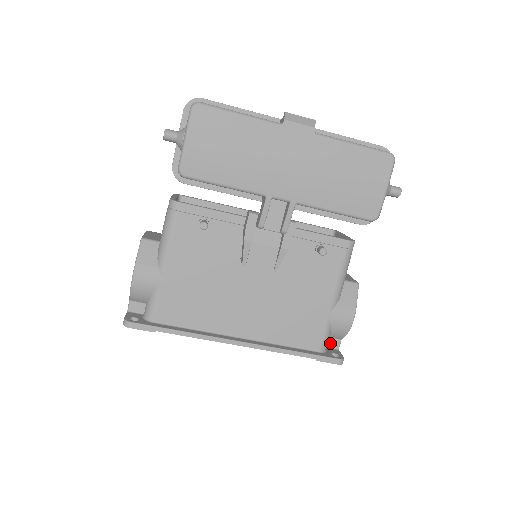
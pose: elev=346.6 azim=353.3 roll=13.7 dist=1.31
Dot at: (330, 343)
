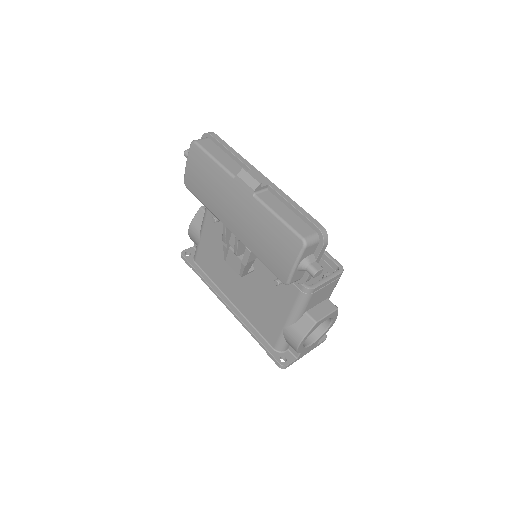
Dot at: (292, 349)
